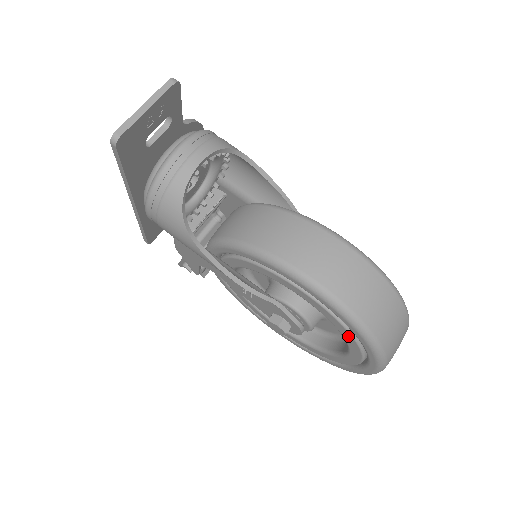
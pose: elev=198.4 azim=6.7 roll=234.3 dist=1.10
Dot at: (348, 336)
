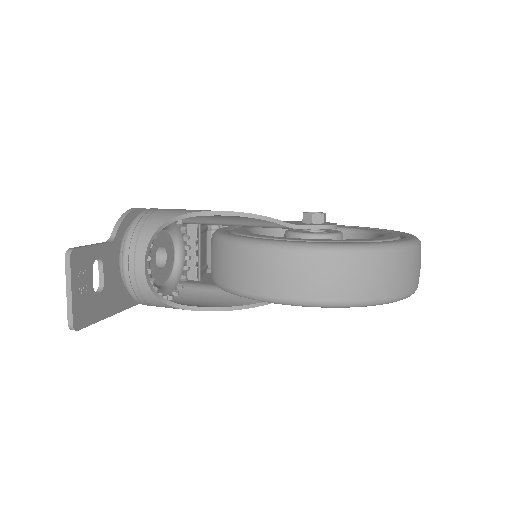
Dot at: occluded
